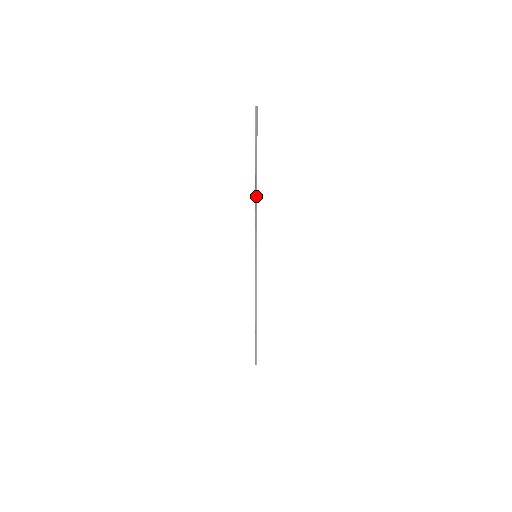
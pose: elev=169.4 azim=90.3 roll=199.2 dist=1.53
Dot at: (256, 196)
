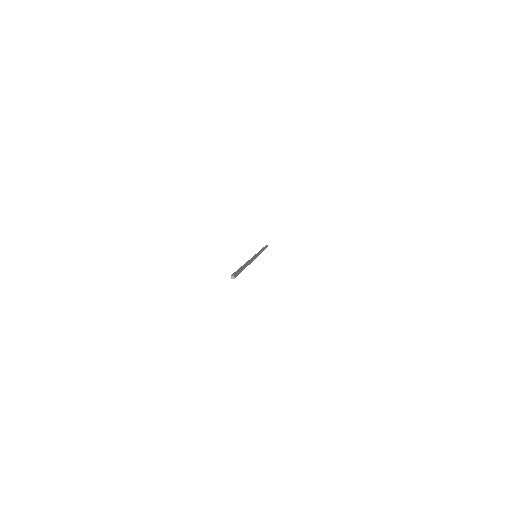
Dot at: (262, 250)
